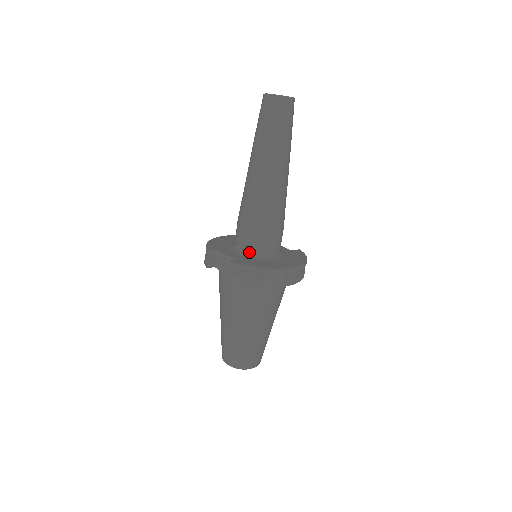
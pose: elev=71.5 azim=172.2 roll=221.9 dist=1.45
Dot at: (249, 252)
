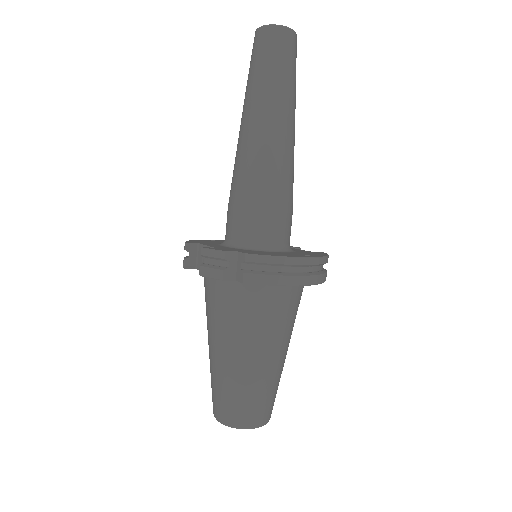
Dot at: (239, 242)
